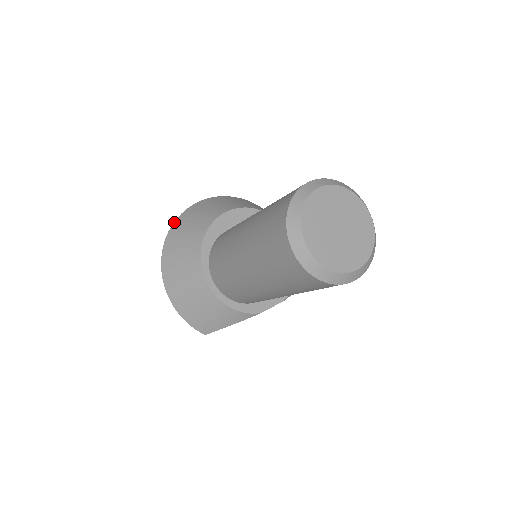
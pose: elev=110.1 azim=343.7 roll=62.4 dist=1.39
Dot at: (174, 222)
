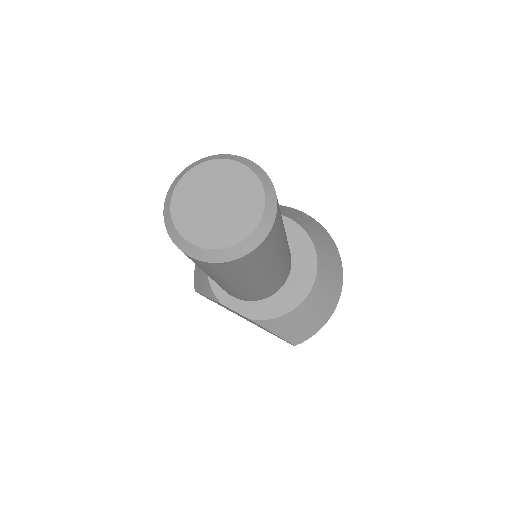
Dot at: occluded
